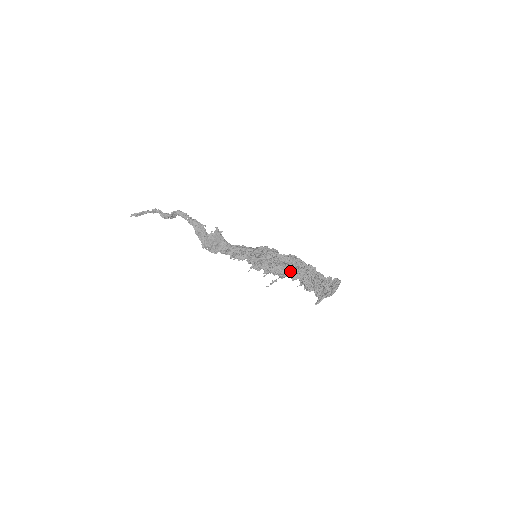
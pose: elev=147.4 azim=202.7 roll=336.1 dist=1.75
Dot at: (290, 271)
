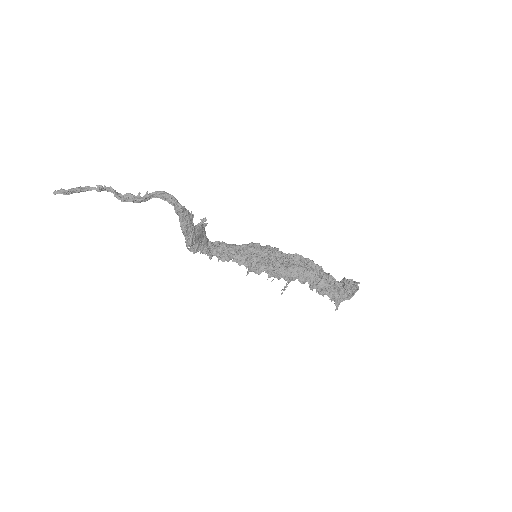
Dot at: (298, 273)
